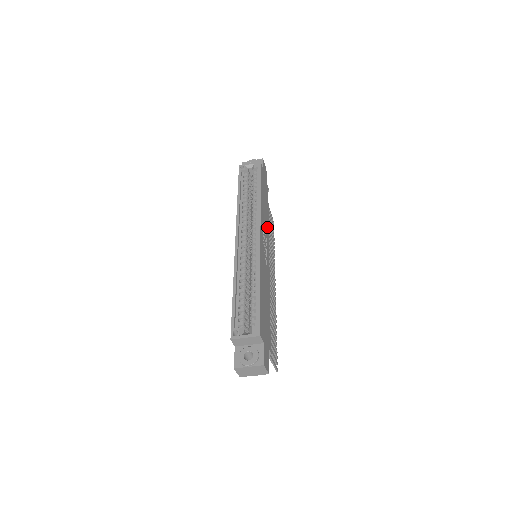
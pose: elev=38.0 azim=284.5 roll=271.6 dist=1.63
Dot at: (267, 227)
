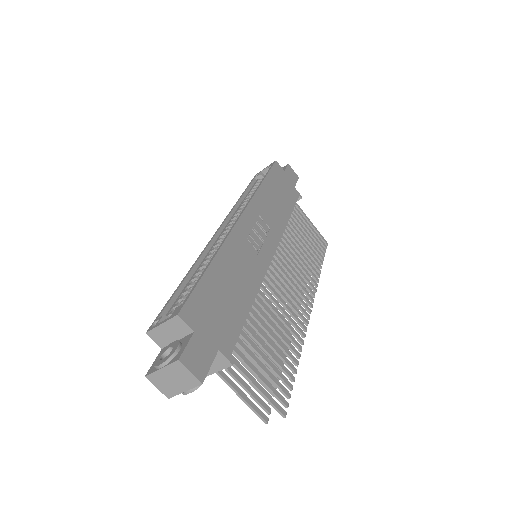
Dot at: (279, 224)
